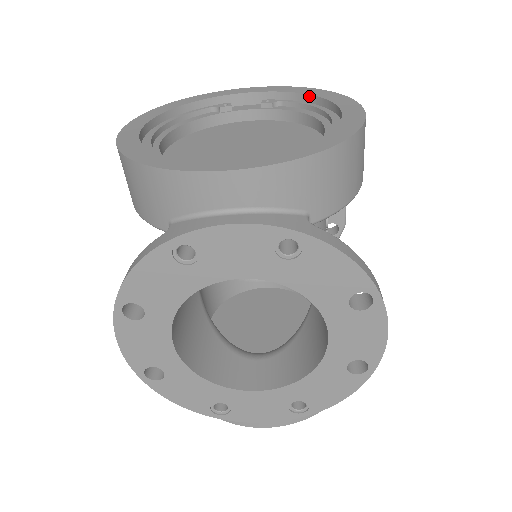
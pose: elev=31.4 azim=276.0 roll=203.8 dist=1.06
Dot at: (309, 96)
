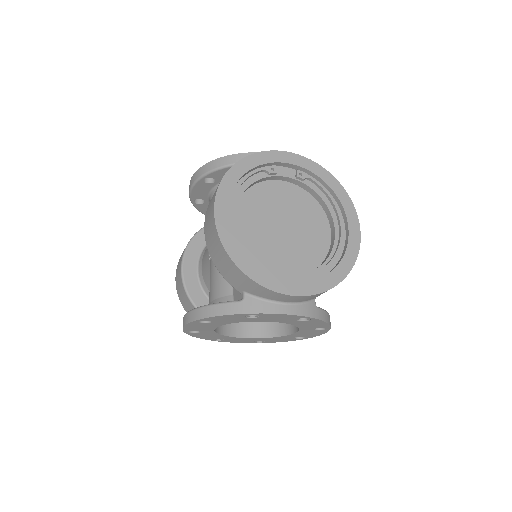
Dot at: (330, 188)
